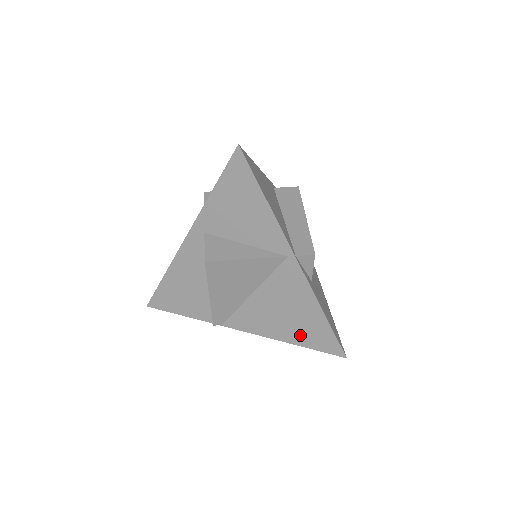
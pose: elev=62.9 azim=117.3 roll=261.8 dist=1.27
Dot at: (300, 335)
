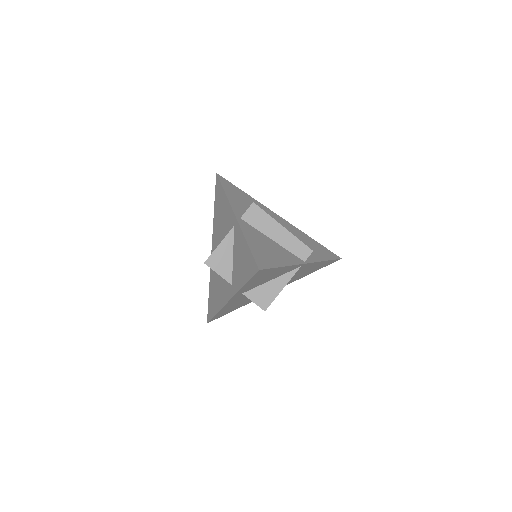
Dot at: (313, 271)
